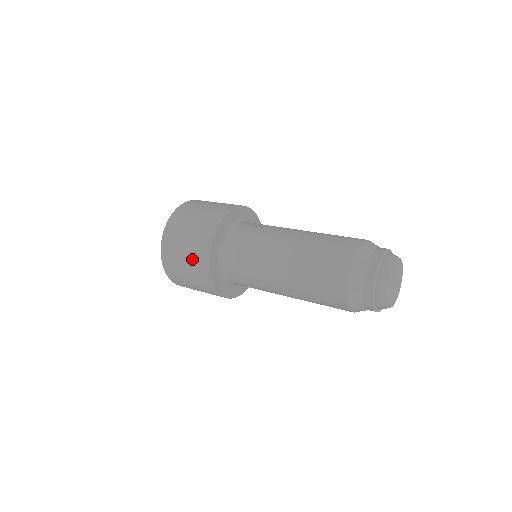
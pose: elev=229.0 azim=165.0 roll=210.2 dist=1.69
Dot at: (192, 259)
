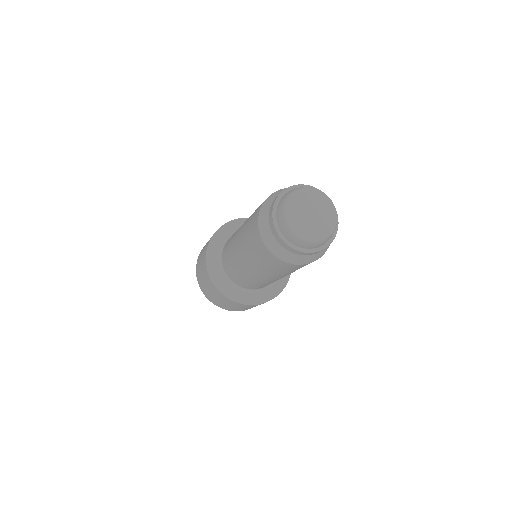
Dot at: occluded
